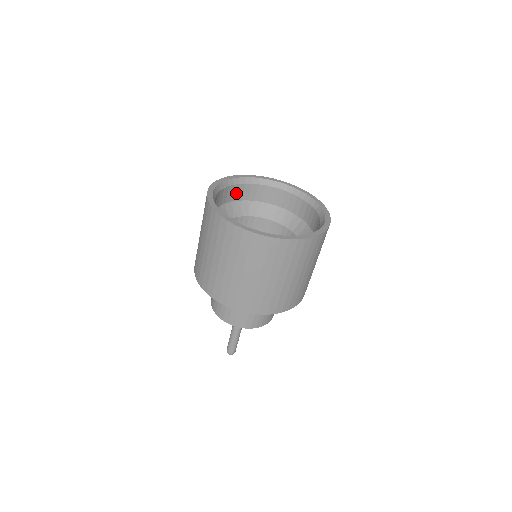
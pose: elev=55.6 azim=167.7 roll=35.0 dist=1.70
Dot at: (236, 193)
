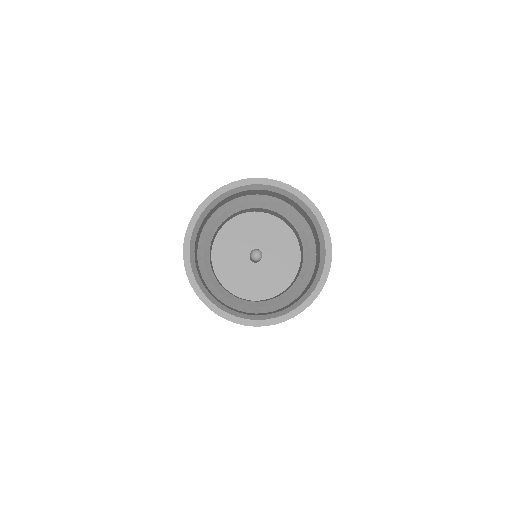
Dot at: (201, 228)
